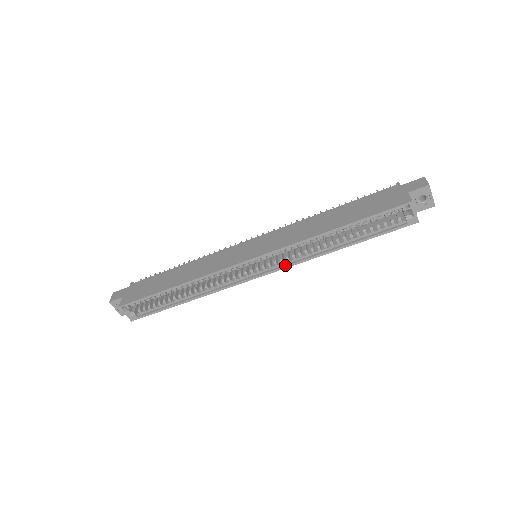
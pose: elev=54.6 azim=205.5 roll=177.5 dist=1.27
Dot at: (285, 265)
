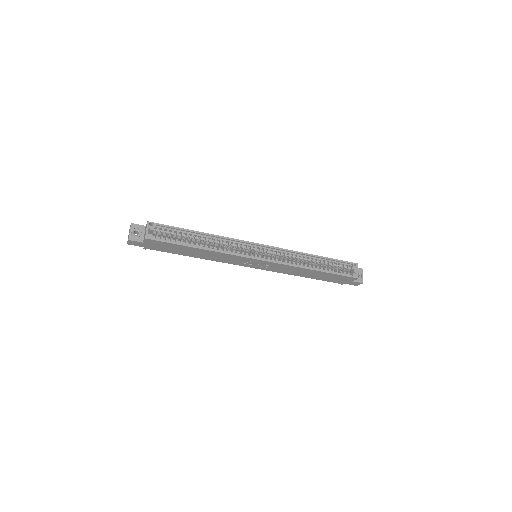
Dot at: (279, 262)
